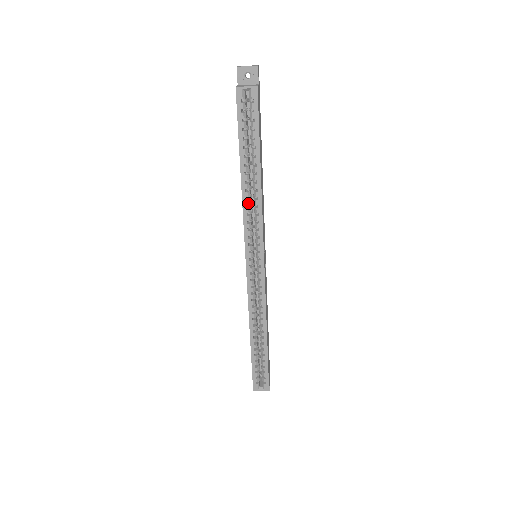
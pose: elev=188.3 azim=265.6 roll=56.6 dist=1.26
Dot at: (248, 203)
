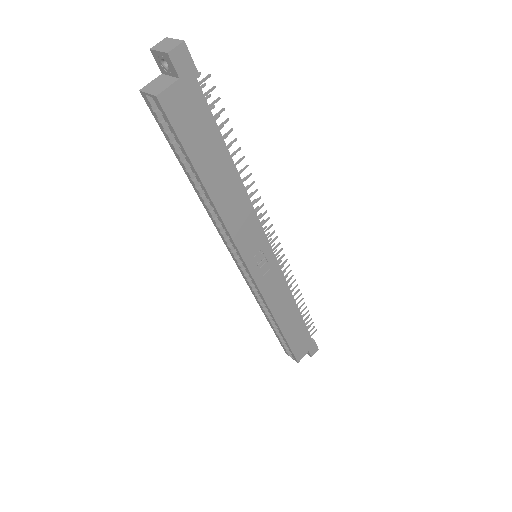
Dot at: (212, 215)
